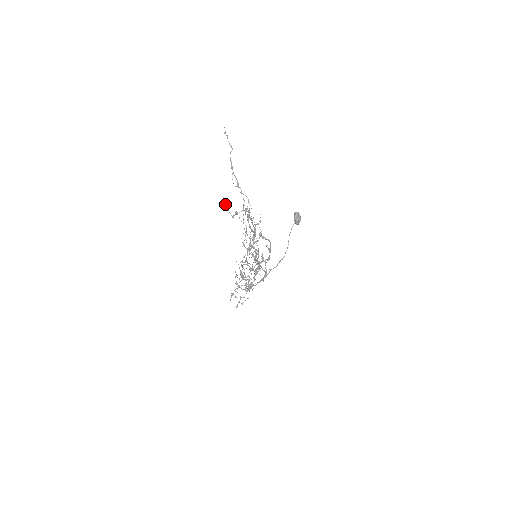
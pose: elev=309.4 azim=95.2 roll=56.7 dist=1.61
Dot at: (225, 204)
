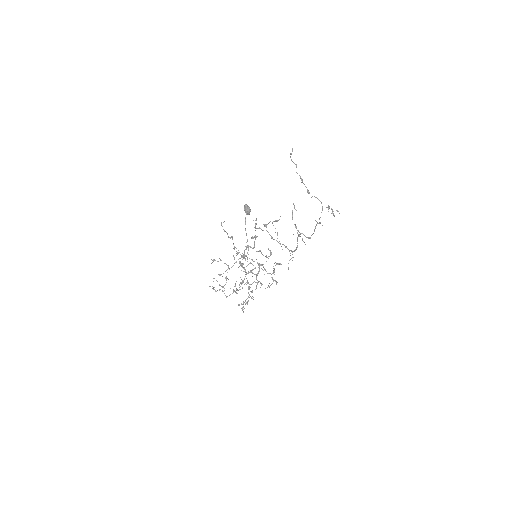
Dot at: (331, 209)
